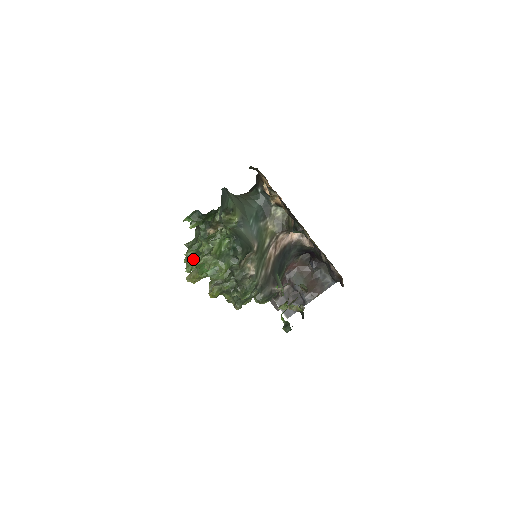
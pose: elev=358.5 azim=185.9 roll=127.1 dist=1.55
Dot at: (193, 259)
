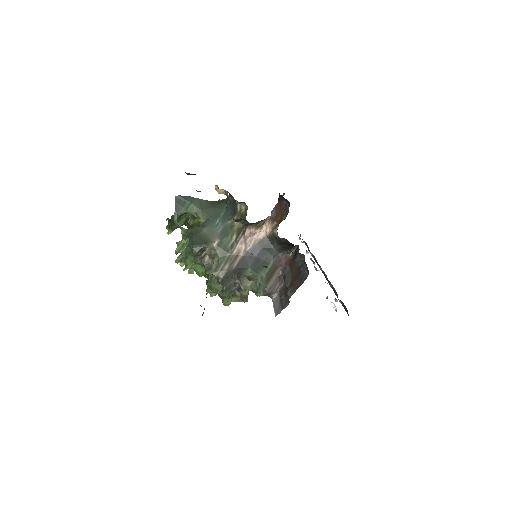
Dot at: occluded
